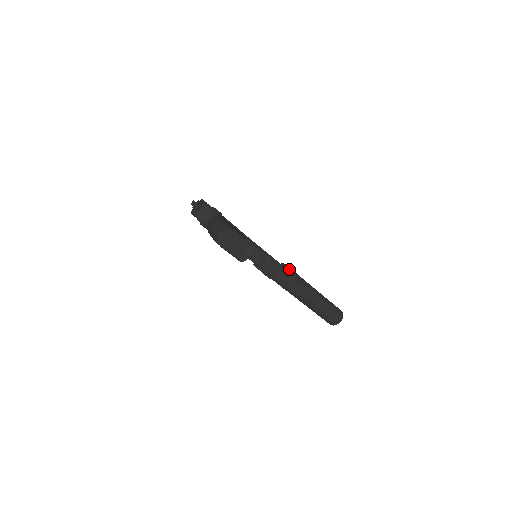
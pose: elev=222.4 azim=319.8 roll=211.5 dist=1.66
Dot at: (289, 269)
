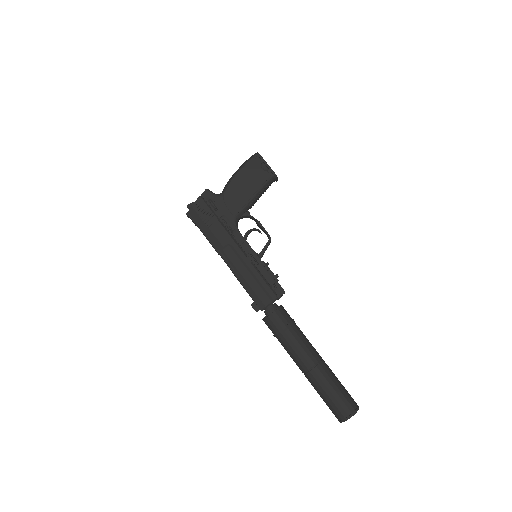
Dot at: occluded
